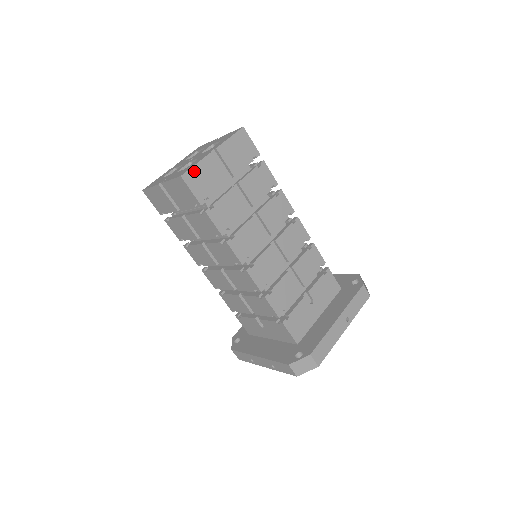
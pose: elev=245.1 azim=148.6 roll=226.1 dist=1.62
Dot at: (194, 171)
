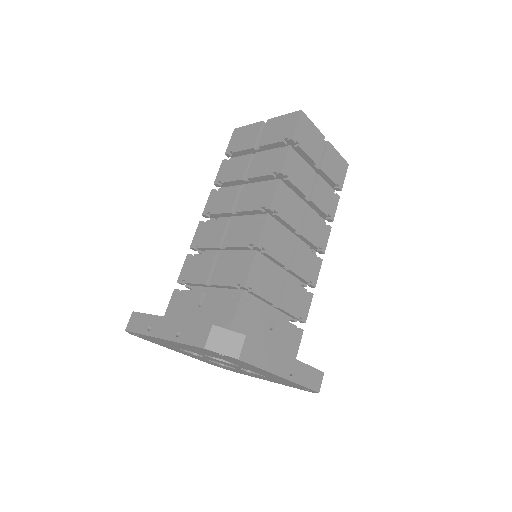
Dot at: (309, 123)
